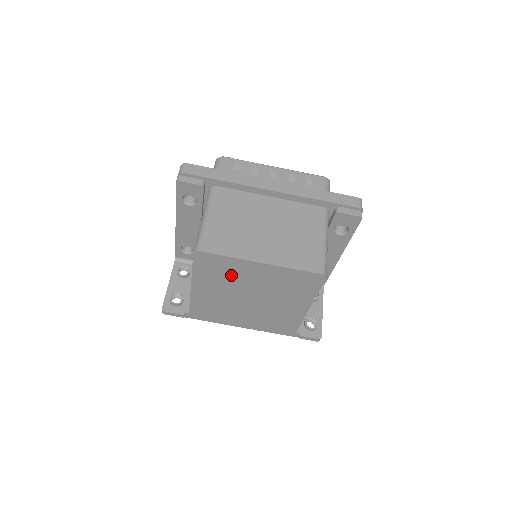
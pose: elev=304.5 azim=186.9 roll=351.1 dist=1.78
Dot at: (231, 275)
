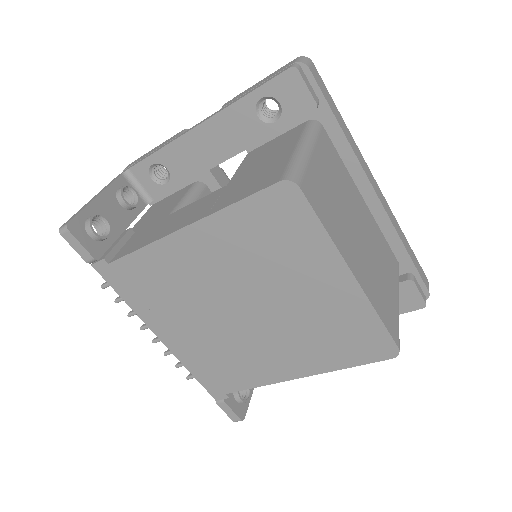
Dot at: (278, 258)
